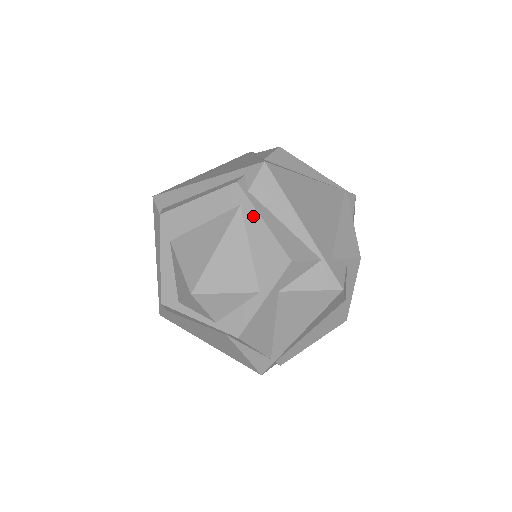
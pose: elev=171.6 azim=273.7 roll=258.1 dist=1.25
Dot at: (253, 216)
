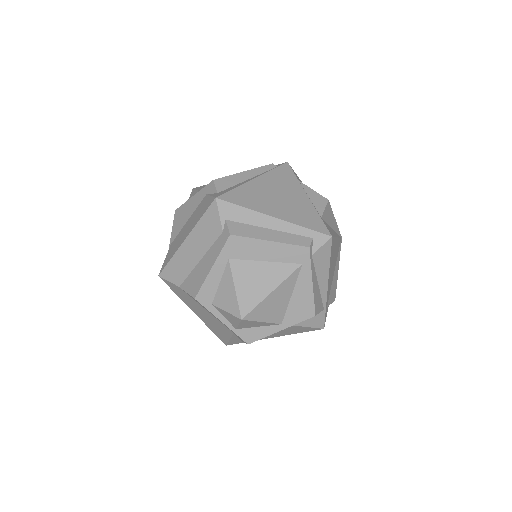
Dot at: (307, 276)
